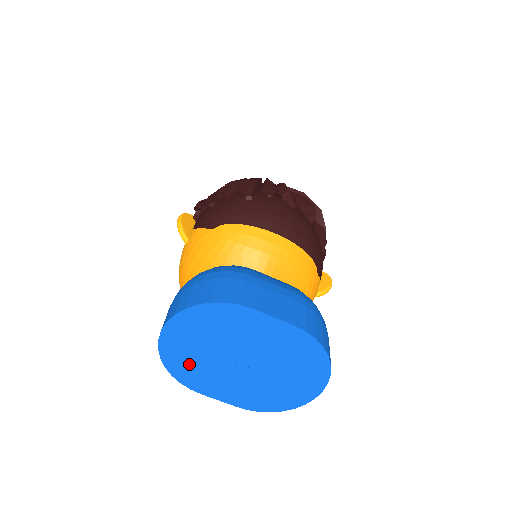
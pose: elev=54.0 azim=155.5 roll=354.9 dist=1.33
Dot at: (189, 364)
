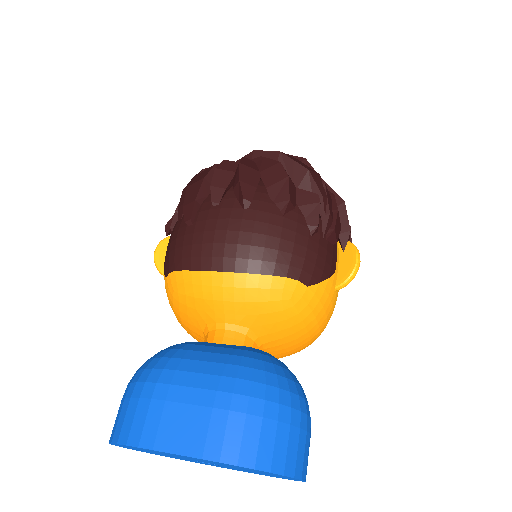
Dot at: occluded
